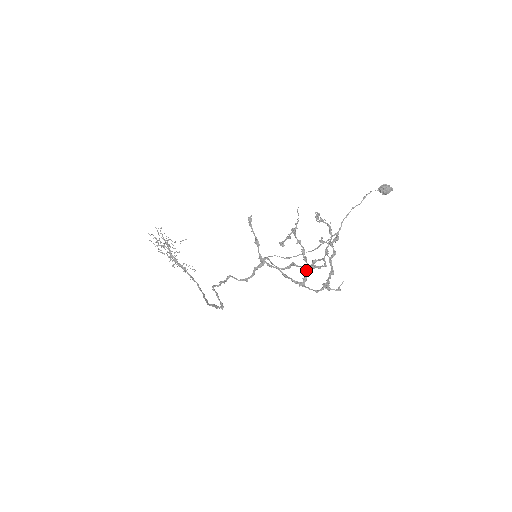
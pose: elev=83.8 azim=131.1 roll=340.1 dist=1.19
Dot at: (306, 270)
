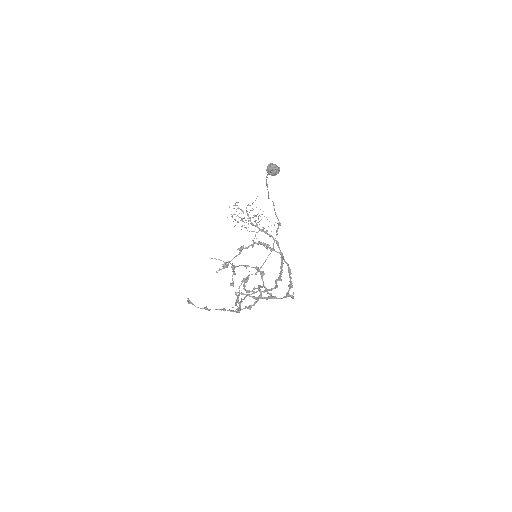
Dot at: occluded
